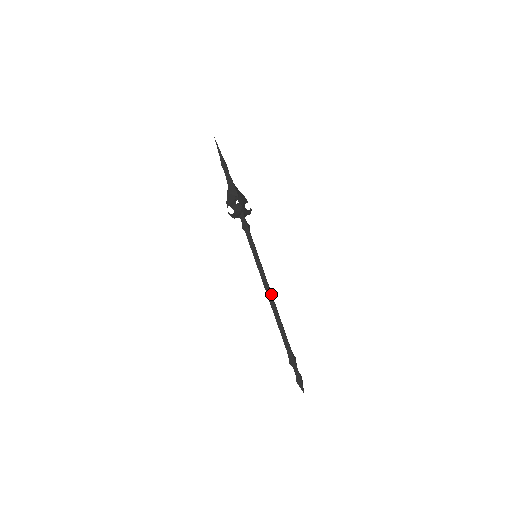
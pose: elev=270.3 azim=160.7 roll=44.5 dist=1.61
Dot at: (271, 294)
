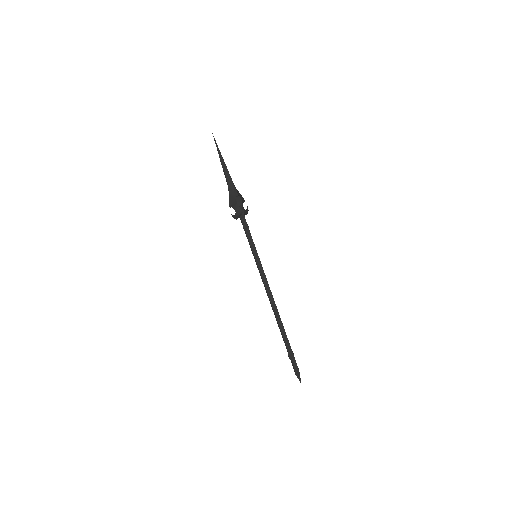
Dot at: (271, 293)
